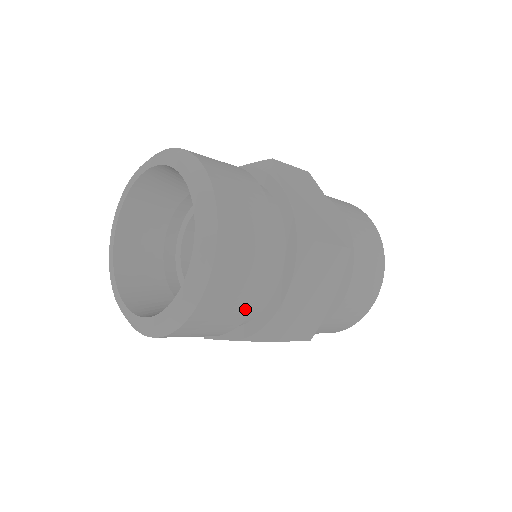
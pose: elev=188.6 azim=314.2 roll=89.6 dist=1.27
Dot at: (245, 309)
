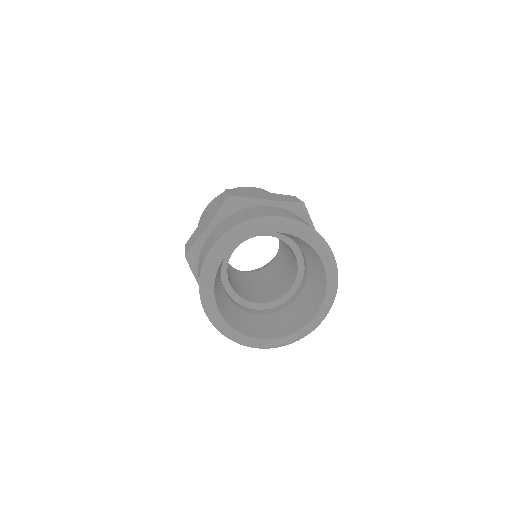
Dot at: occluded
